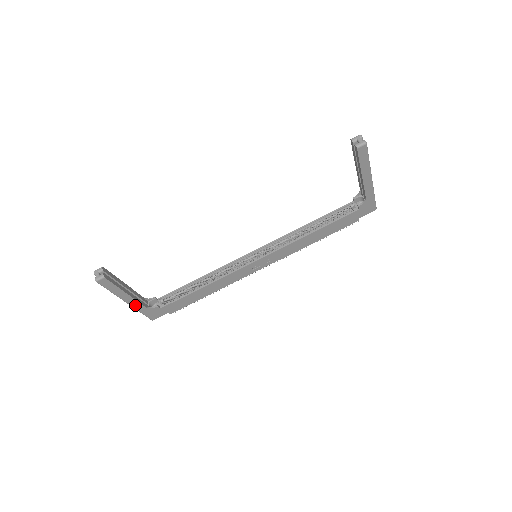
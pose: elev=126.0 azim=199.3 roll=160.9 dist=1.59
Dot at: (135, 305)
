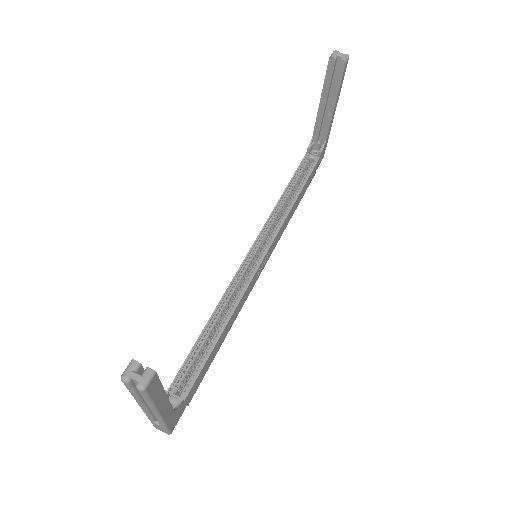
Dot at: (165, 414)
